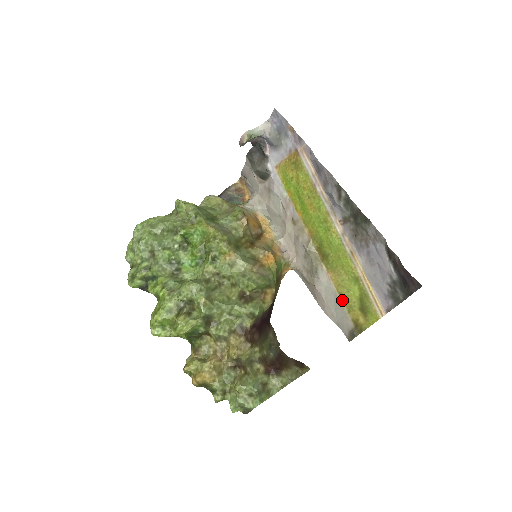
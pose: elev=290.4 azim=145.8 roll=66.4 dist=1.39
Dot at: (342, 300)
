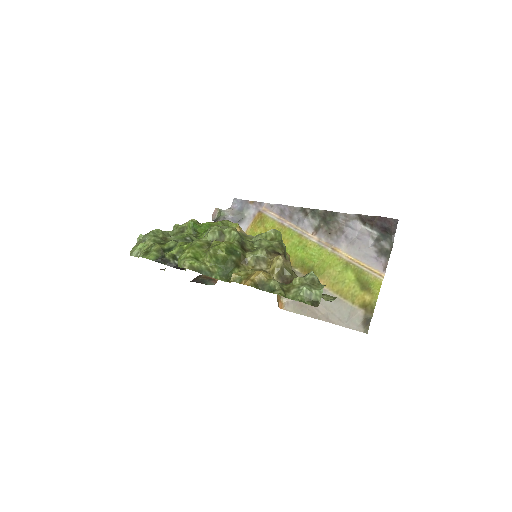
Dot at: (342, 297)
